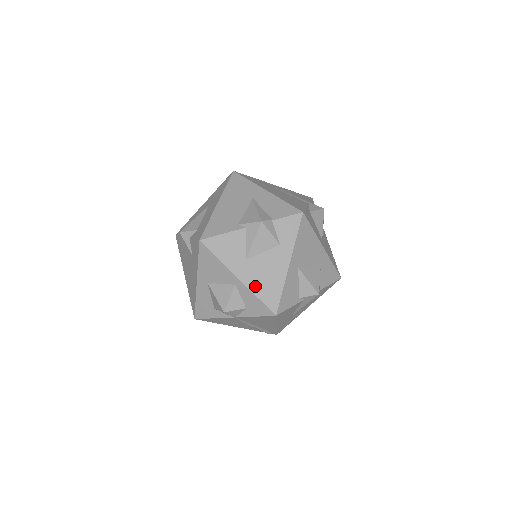
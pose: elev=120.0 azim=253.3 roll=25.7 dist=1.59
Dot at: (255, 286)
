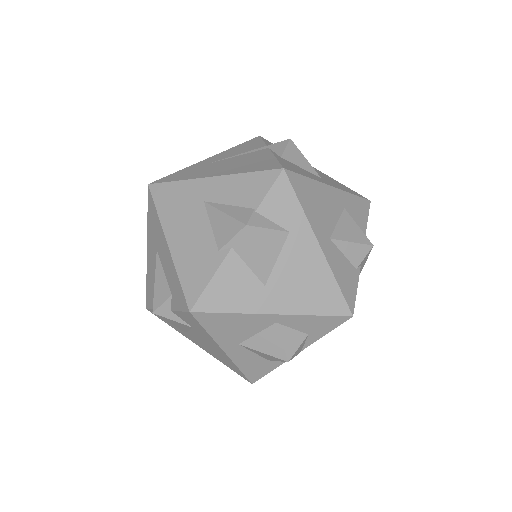
Dot at: (301, 305)
